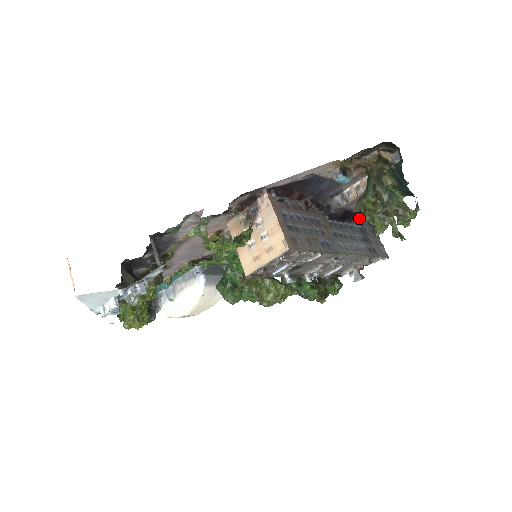
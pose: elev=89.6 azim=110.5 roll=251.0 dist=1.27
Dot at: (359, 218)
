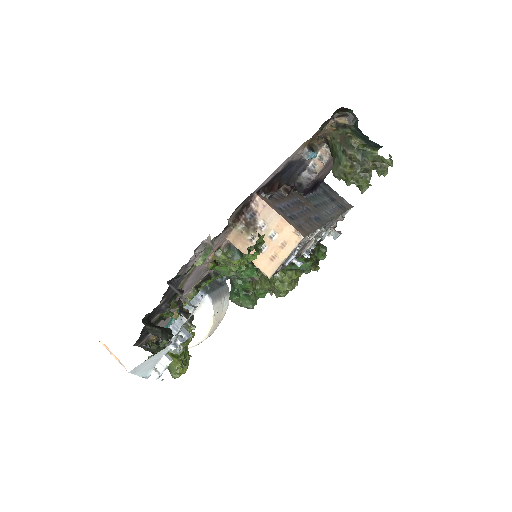
Dot at: occluded
